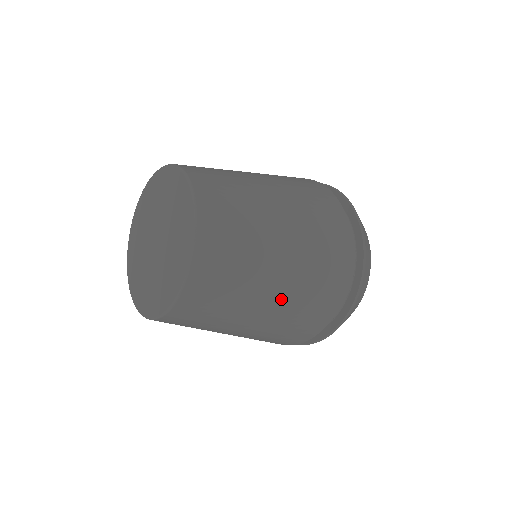
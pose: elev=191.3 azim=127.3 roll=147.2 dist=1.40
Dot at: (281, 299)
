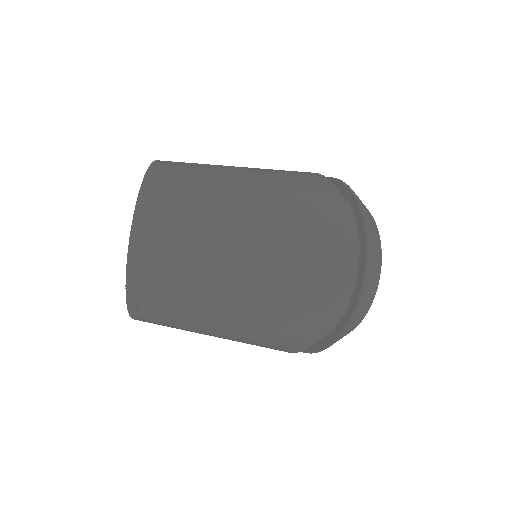
Dot at: (252, 325)
